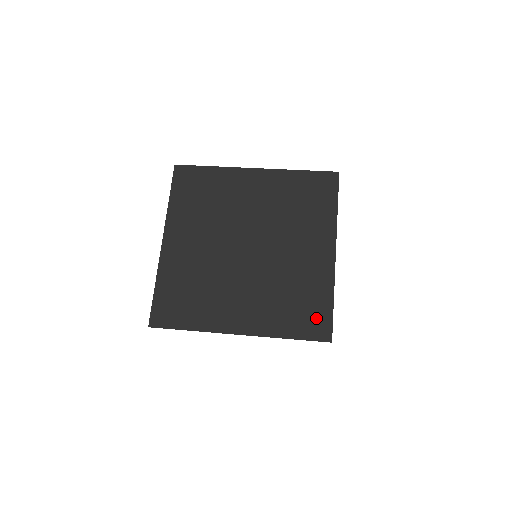
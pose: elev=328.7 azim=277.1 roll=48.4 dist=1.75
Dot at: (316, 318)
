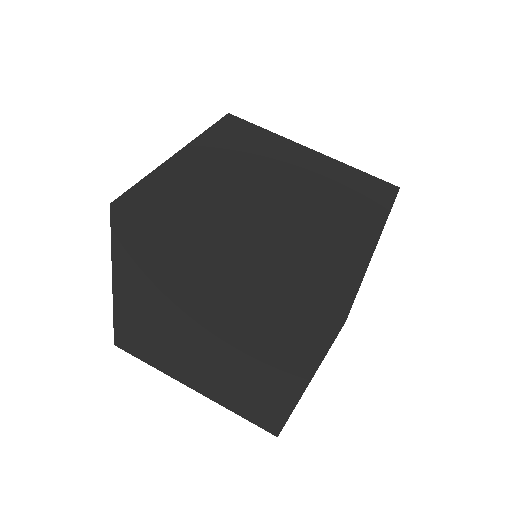
Dot at: (267, 418)
